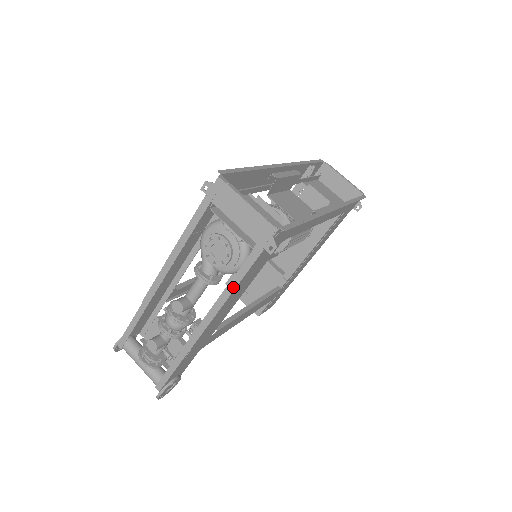
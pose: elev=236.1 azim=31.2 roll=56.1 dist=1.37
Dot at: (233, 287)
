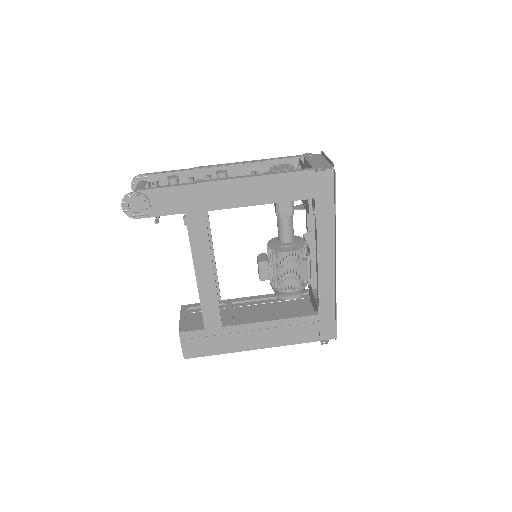
Dot at: (274, 173)
